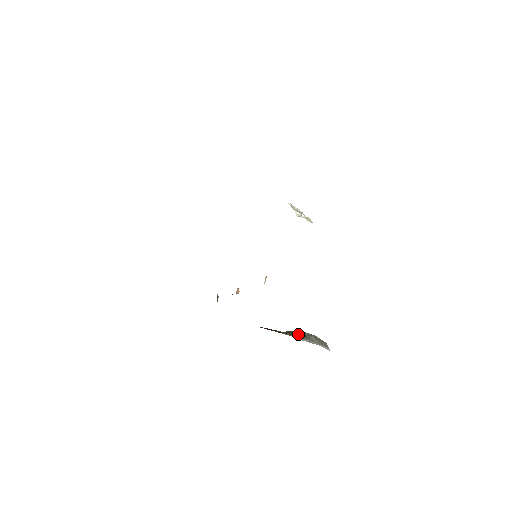
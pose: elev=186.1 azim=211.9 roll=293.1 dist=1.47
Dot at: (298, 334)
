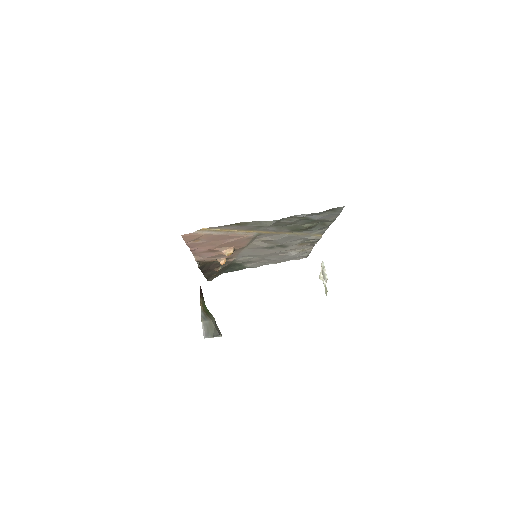
Dot at: (209, 313)
